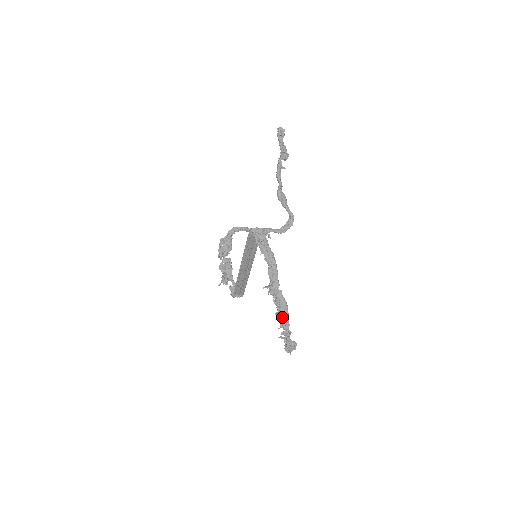
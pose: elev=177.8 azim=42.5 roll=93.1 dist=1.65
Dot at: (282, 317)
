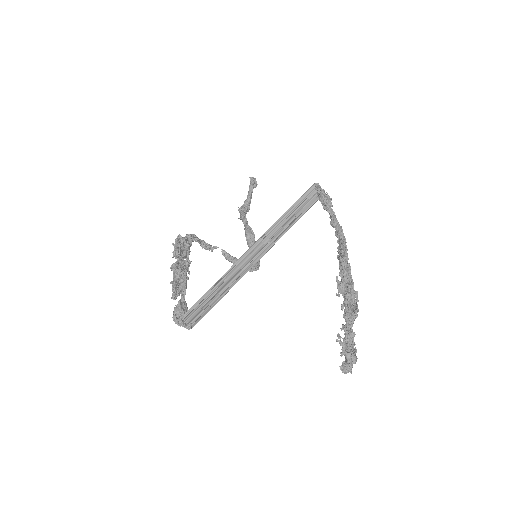
Dot at: (355, 299)
